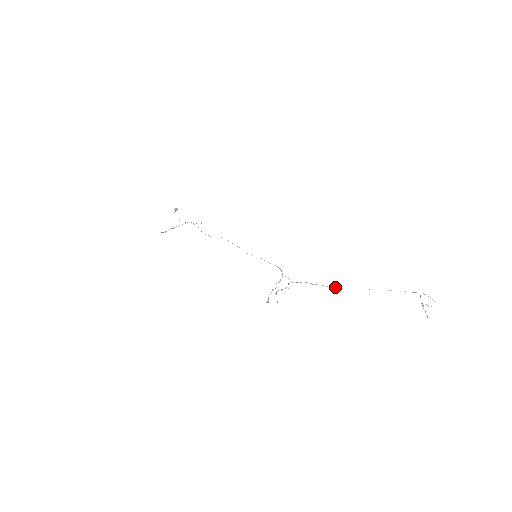
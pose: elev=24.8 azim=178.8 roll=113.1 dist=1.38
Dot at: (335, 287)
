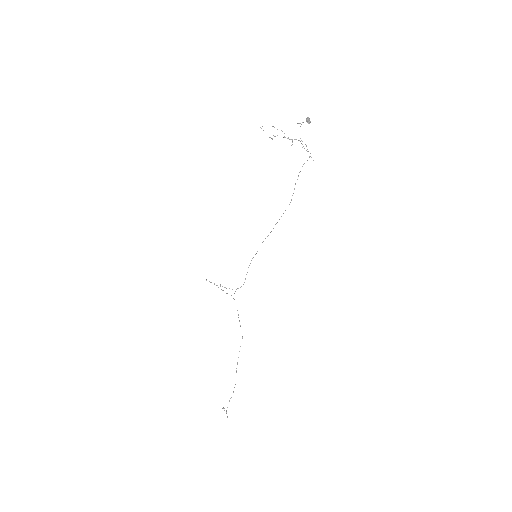
Dot at: (242, 336)
